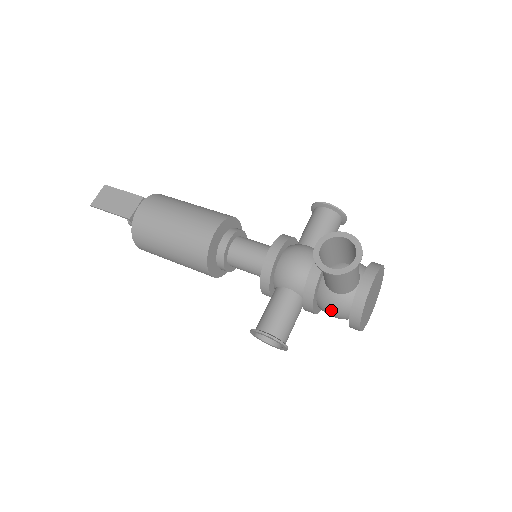
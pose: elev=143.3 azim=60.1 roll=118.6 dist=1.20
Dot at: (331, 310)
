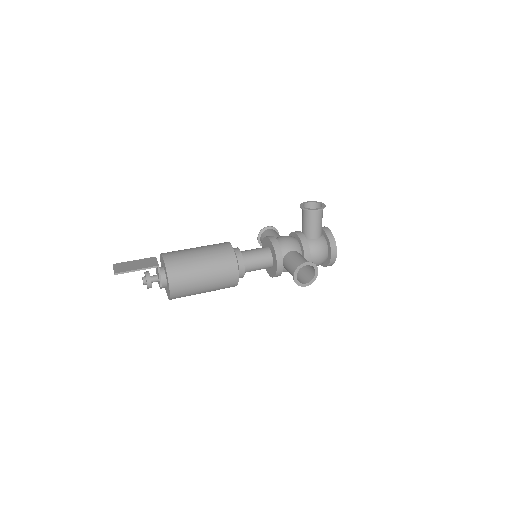
Dot at: (319, 251)
